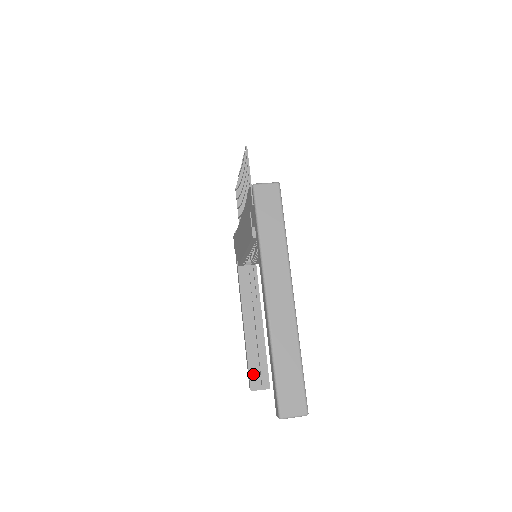
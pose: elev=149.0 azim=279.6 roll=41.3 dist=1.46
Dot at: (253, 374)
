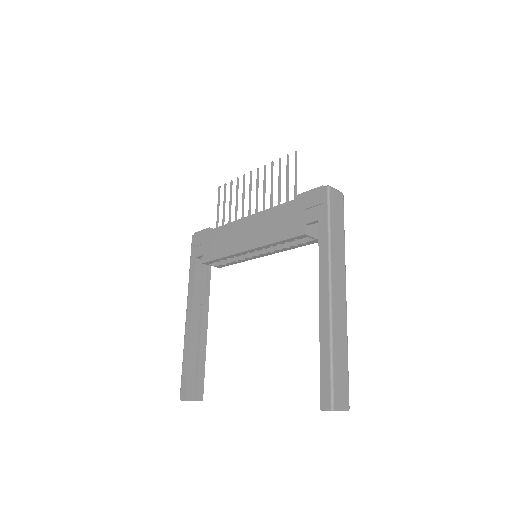
Dot at: (190, 382)
